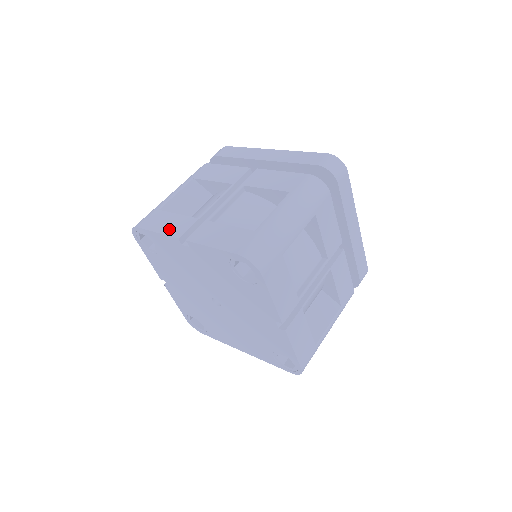
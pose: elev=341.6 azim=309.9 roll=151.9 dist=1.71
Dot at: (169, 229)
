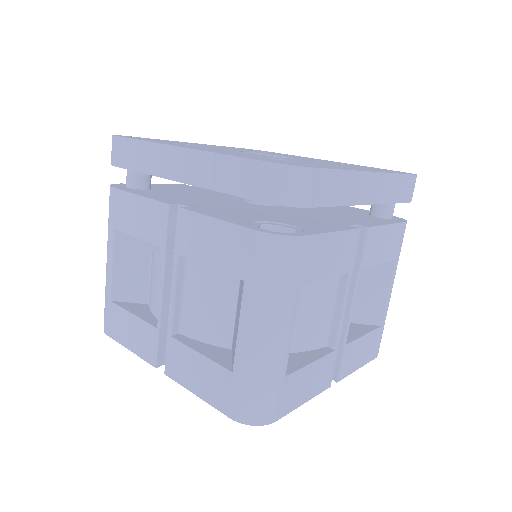
Dot at: (138, 347)
